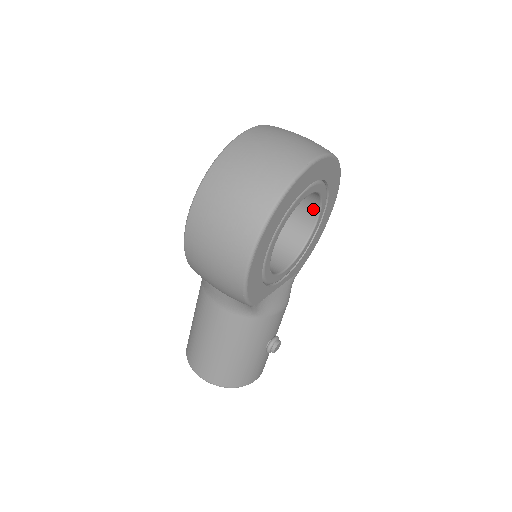
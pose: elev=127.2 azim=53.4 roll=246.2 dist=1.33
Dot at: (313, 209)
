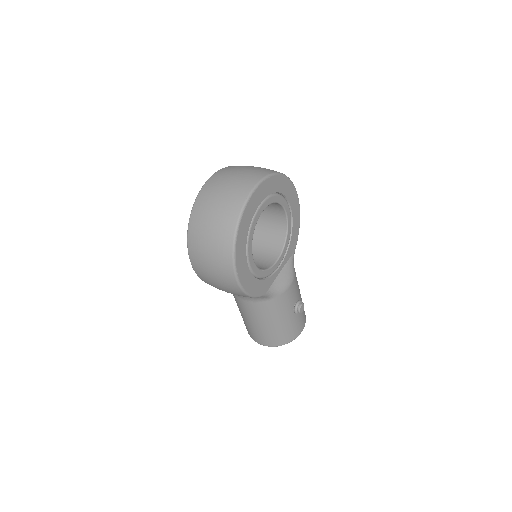
Dot at: (279, 209)
